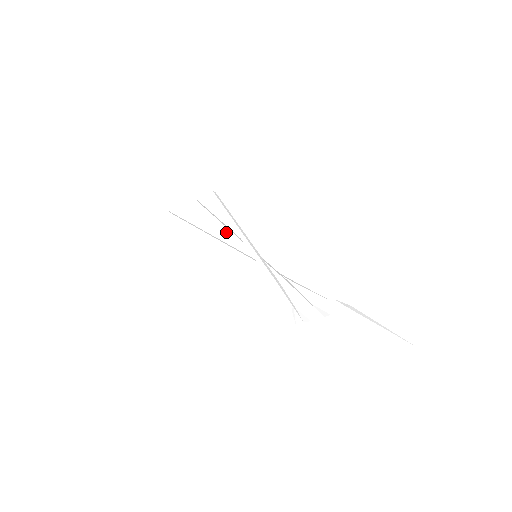
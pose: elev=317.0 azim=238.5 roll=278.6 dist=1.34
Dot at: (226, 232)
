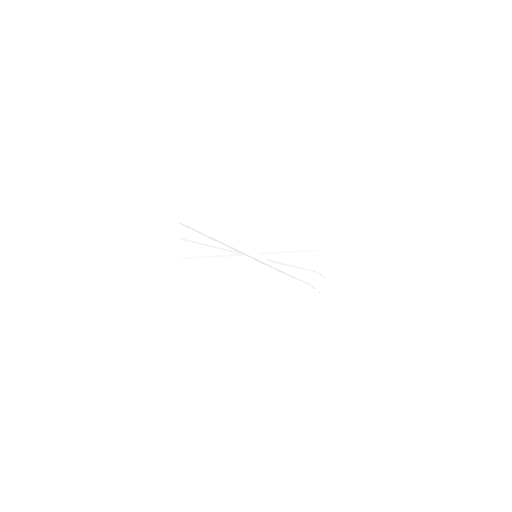
Dot at: occluded
